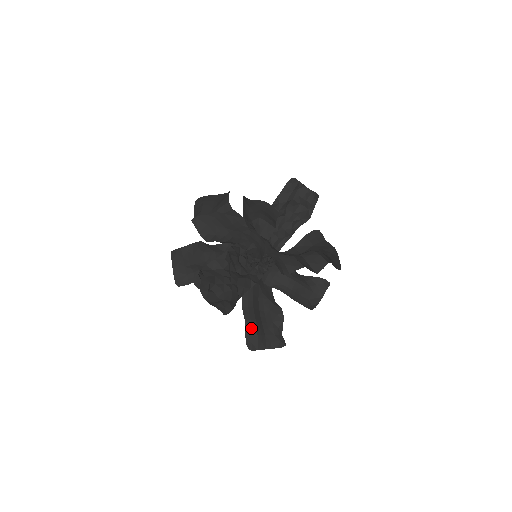
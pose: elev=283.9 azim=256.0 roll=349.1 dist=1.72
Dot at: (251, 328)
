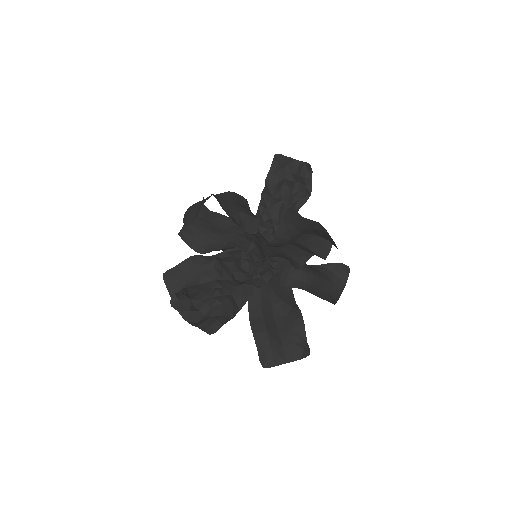
Dot at: (262, 341)
